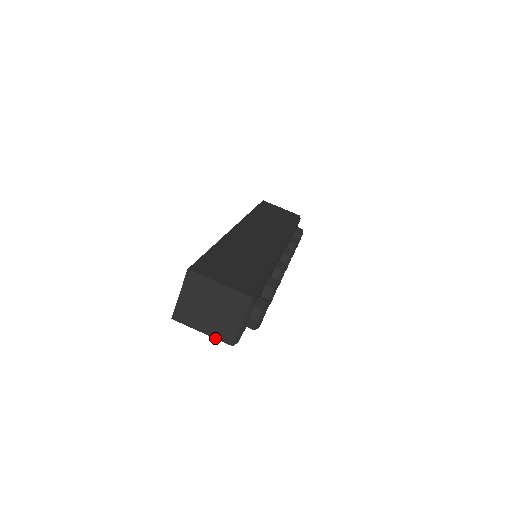
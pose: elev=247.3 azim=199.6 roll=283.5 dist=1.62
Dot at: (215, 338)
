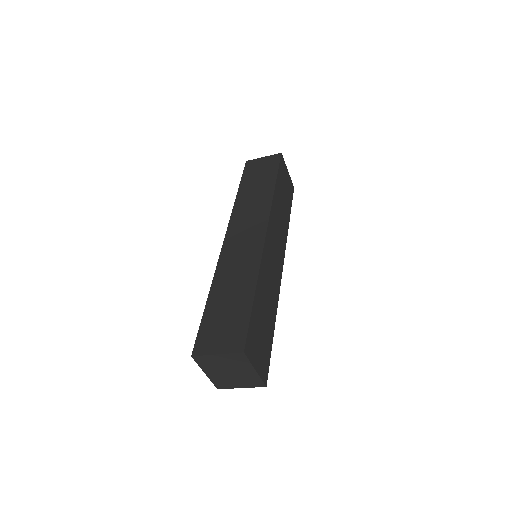
Dot at: (211, 380)
